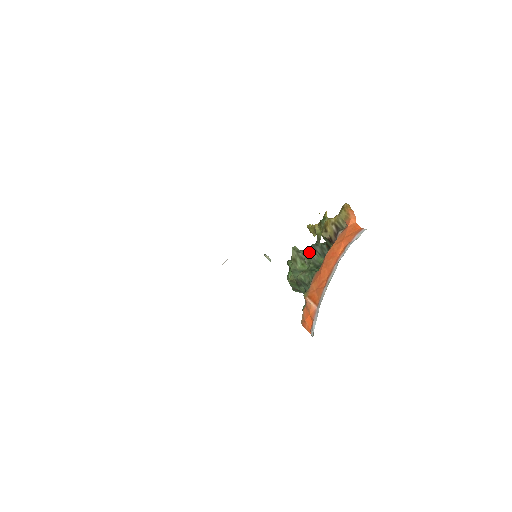
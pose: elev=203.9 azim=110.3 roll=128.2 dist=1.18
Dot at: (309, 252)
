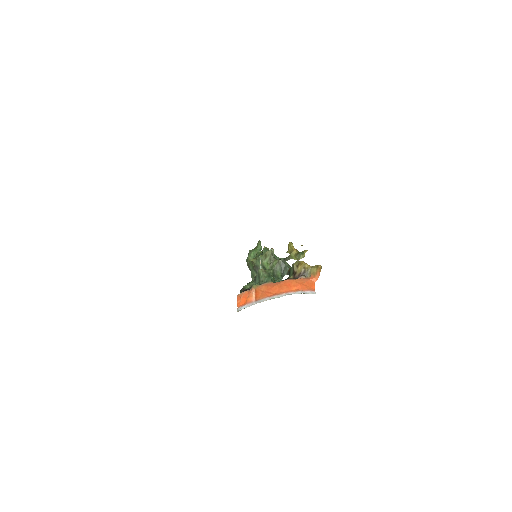
Dot at: (278, 262)
